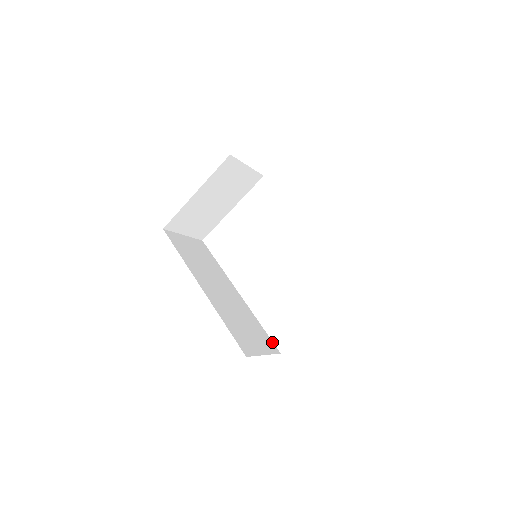
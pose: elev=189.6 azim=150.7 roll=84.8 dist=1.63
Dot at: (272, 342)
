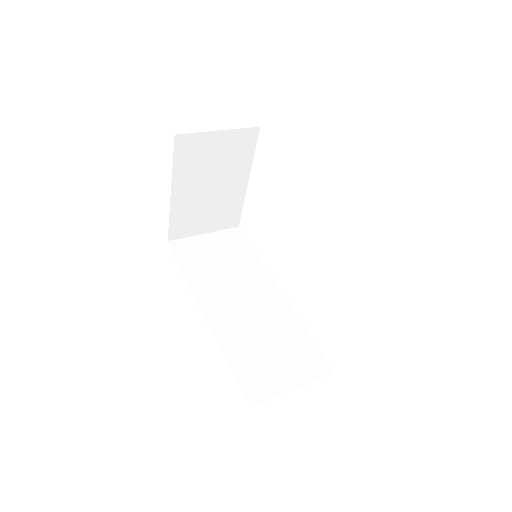
Dot at: (322, 357)
